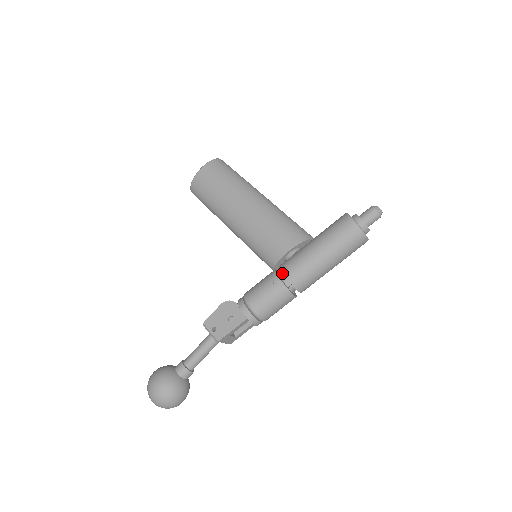
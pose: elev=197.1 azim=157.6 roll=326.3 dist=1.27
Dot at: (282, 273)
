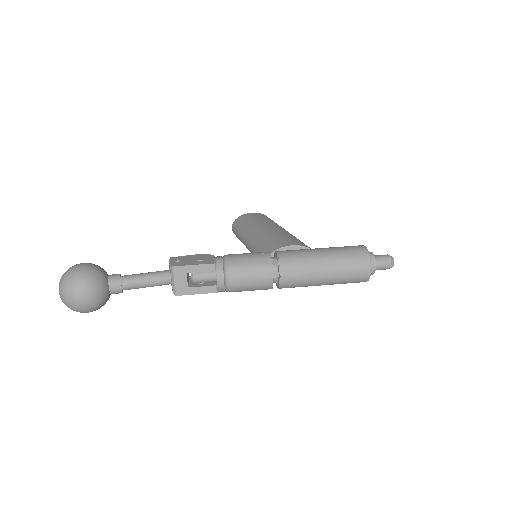
Dot at: occluded
